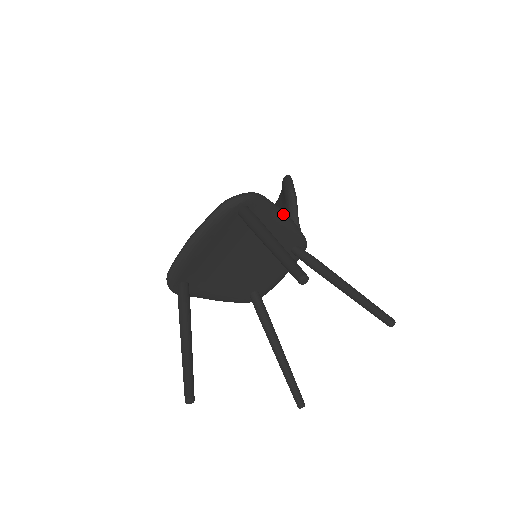
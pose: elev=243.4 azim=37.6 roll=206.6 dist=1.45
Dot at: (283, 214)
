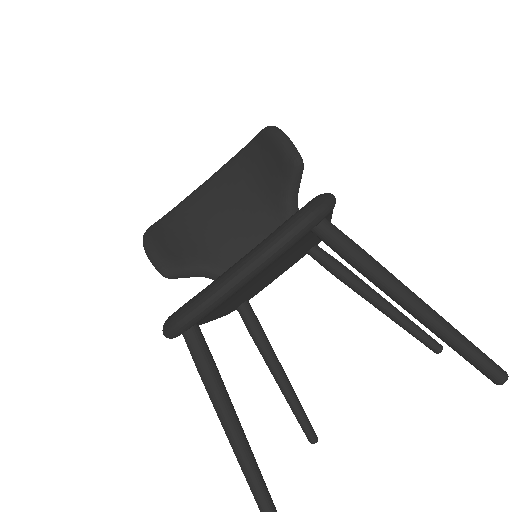
Dot at: occluded
